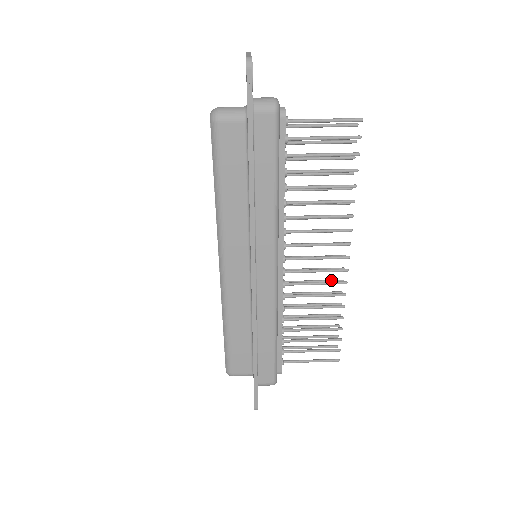
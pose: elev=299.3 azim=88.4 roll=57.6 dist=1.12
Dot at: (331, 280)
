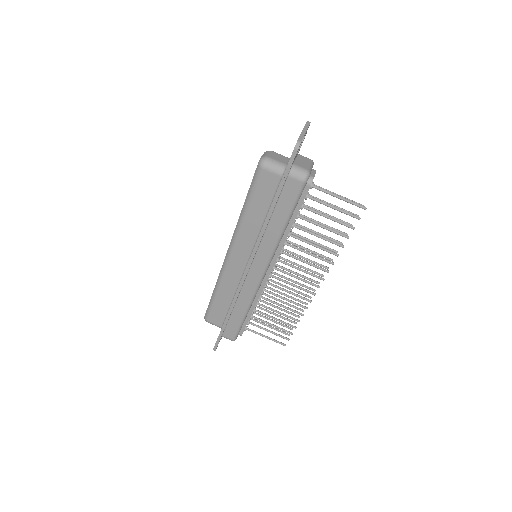
Dot at: (303, 293)
